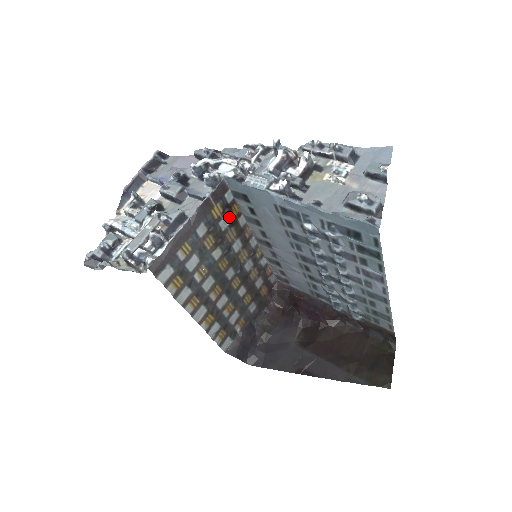
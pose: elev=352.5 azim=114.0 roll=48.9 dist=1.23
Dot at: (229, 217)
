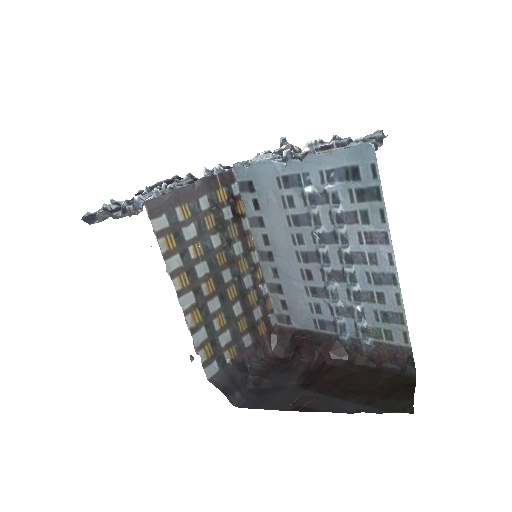
Dot at: (233, 211)
